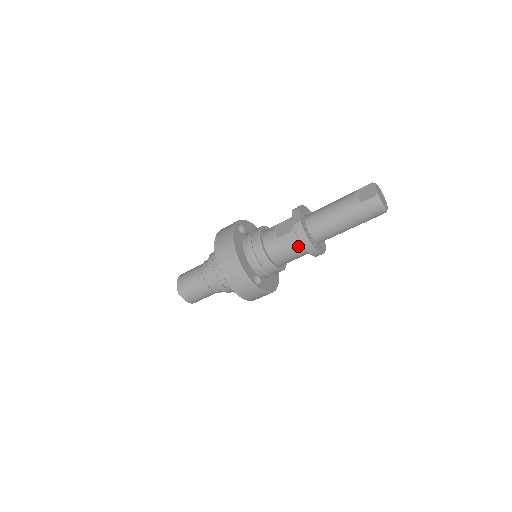
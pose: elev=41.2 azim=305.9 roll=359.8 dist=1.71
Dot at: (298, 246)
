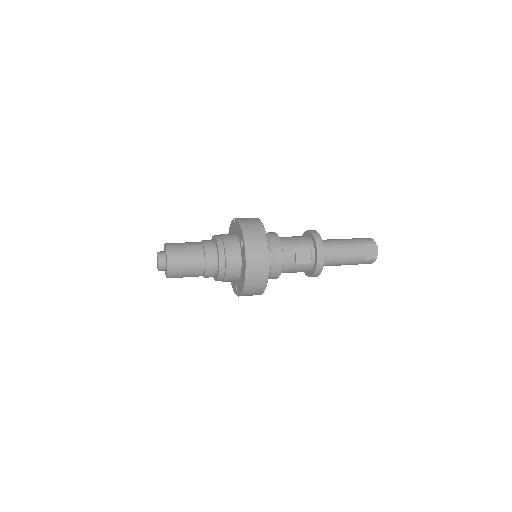
Dot at: occluded
